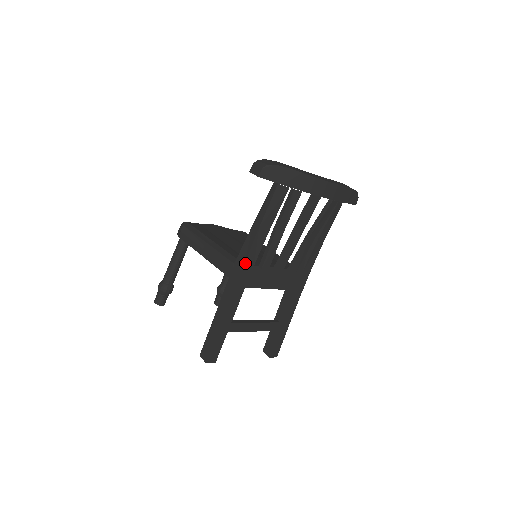
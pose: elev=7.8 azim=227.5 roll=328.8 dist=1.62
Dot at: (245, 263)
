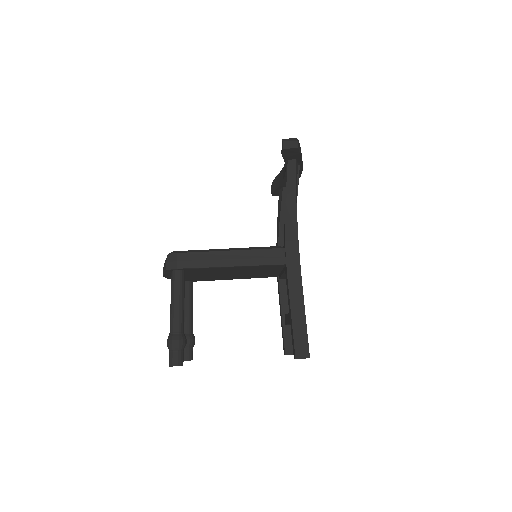
Dot at: occluded
